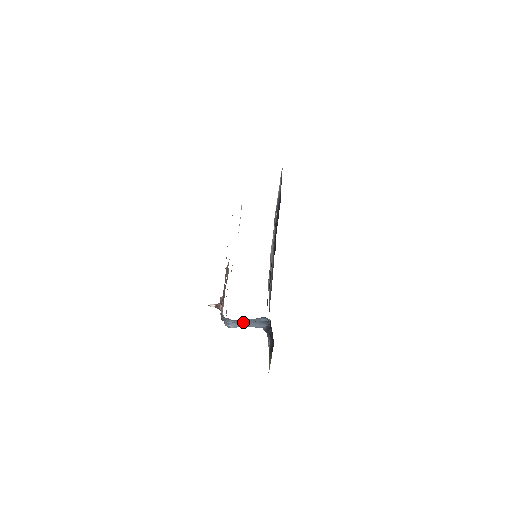
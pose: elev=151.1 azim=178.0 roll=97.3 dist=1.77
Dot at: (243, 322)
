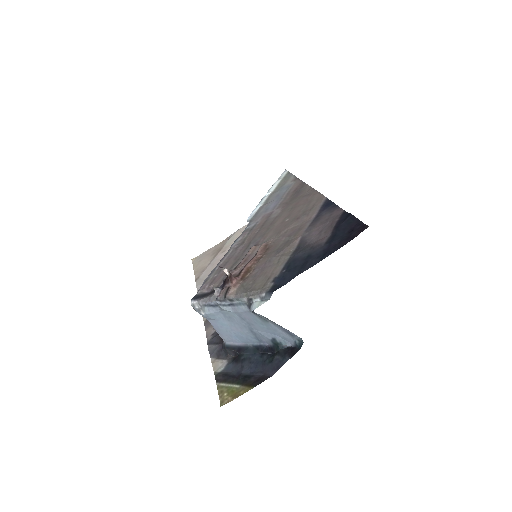
Dot at: (238, 320)
